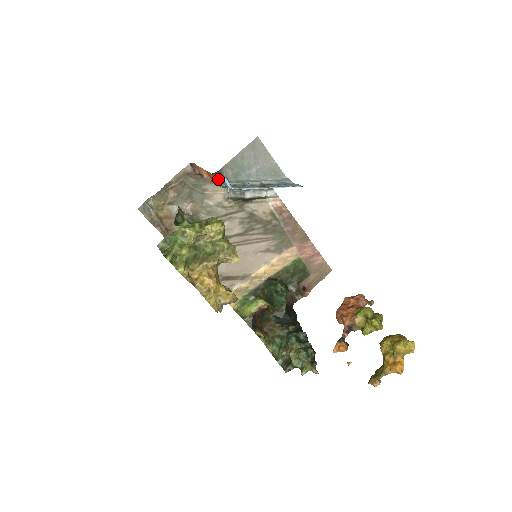
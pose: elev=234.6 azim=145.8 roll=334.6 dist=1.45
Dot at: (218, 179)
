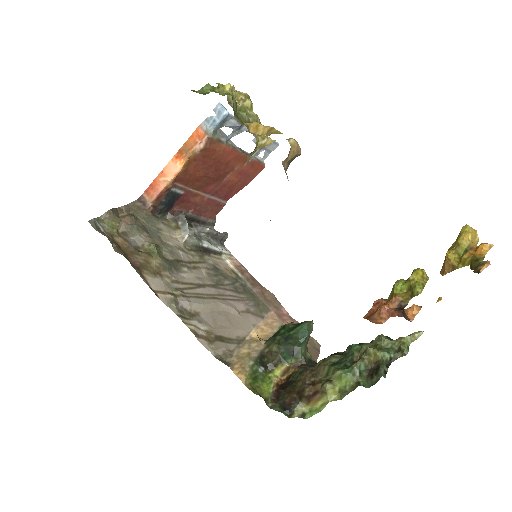
Dot at: (203, 128)
